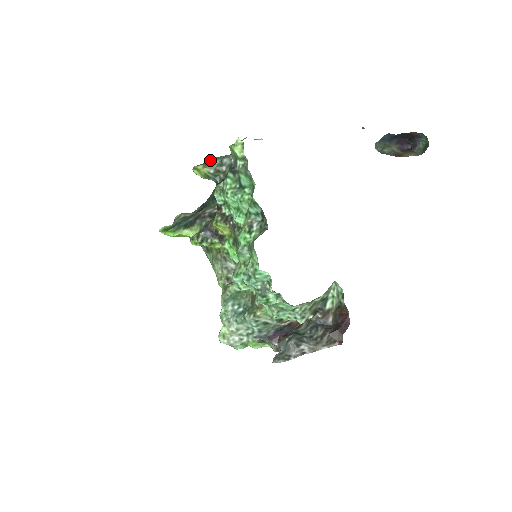
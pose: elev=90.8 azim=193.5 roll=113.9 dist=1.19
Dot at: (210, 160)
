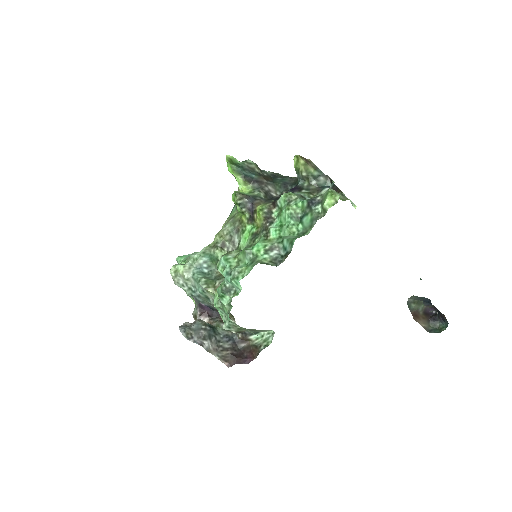
Dot at: (314, 164)
